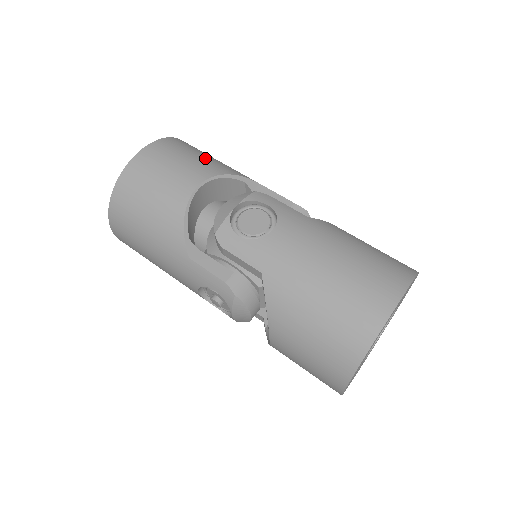
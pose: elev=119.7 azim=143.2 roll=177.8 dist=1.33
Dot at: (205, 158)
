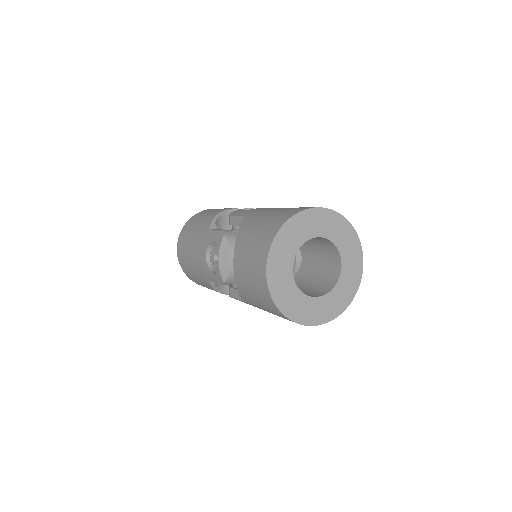
Dot at: occluded
